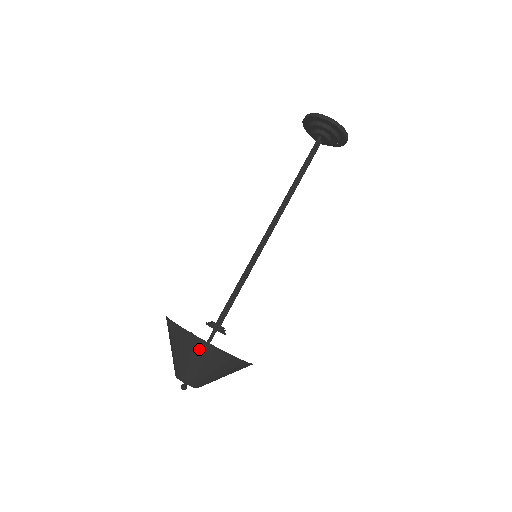
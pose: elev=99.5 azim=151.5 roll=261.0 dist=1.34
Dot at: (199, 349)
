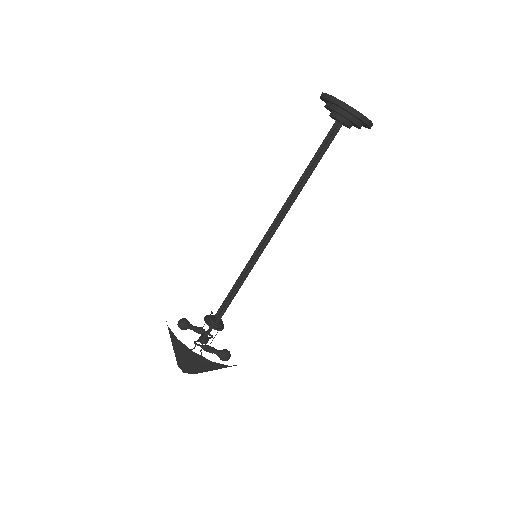
Dot at: (212, 365)
